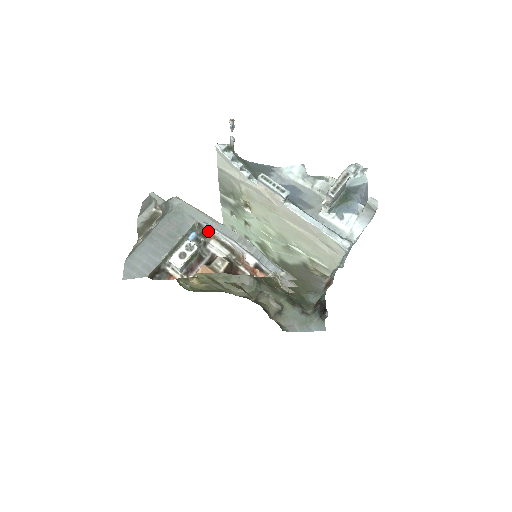
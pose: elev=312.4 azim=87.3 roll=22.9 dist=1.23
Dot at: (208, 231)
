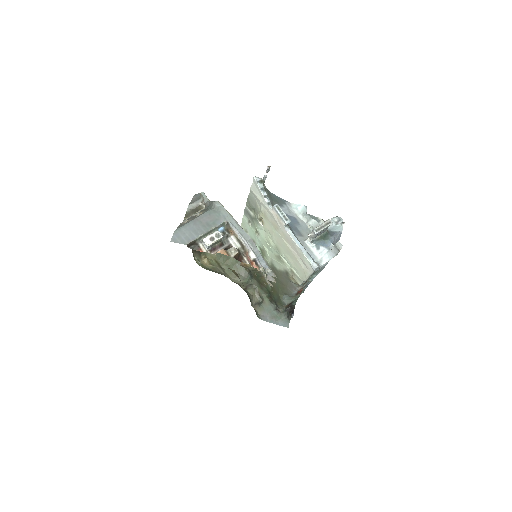
Dot at: (232, 229)
